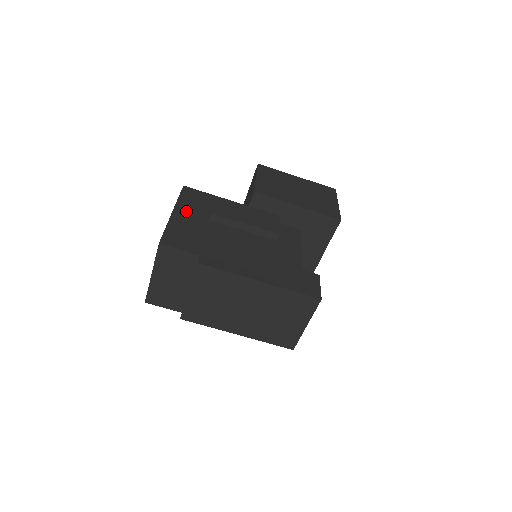
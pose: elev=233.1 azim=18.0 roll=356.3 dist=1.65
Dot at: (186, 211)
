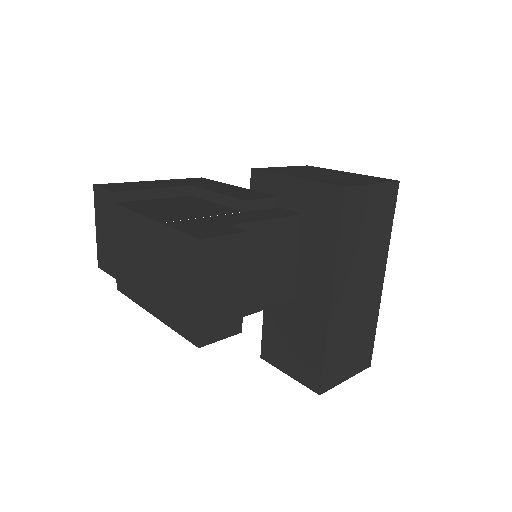
Dot at: (166, 182)
